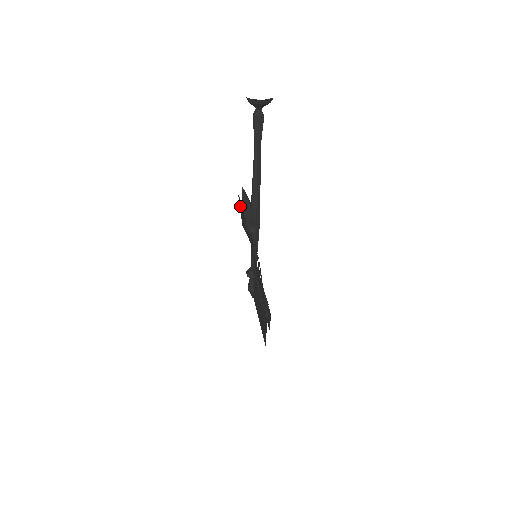
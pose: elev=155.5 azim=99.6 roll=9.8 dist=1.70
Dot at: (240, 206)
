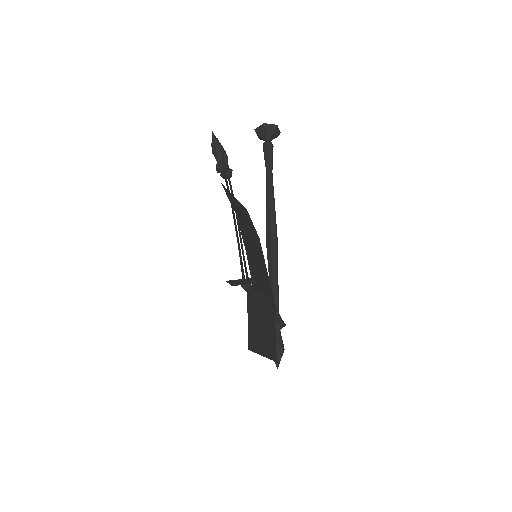
Dot at: (240, 204)
